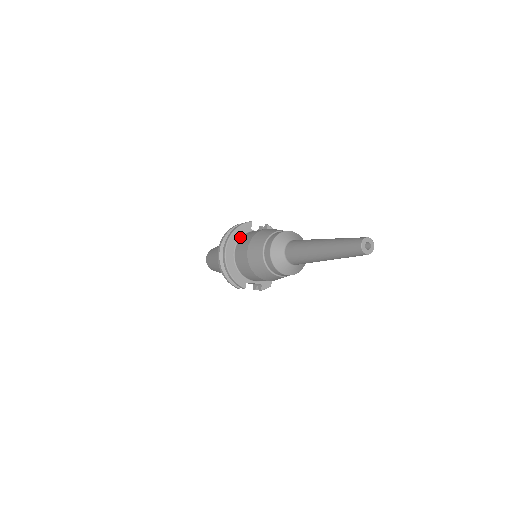
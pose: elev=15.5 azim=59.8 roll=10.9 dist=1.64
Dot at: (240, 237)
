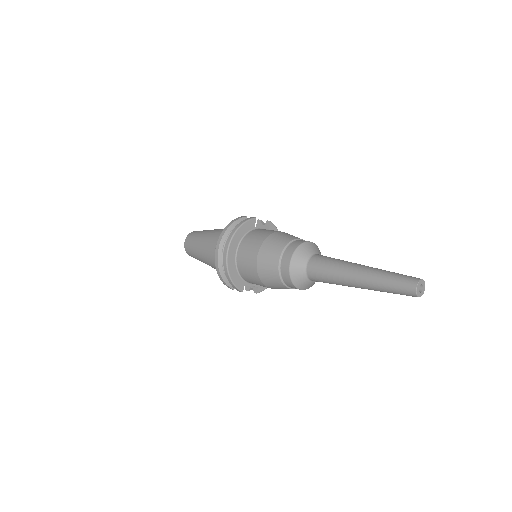
Dot at: (243, 235)
